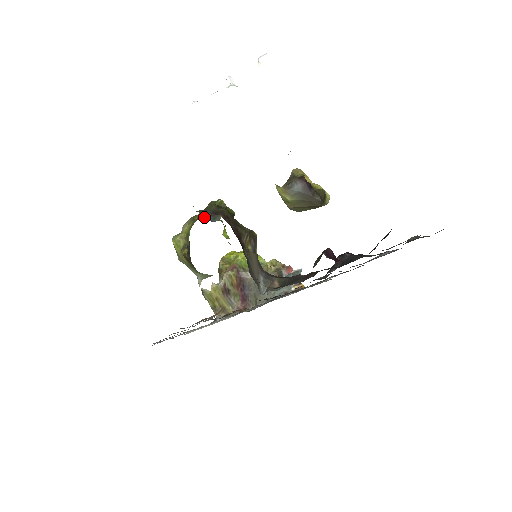
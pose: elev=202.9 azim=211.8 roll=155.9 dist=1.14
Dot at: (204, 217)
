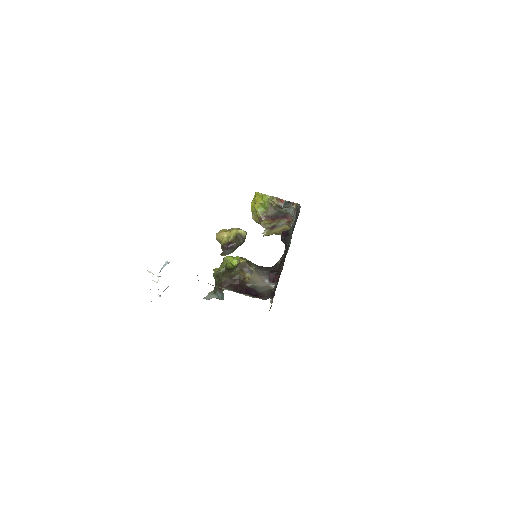
Dot at: (219, 297)
